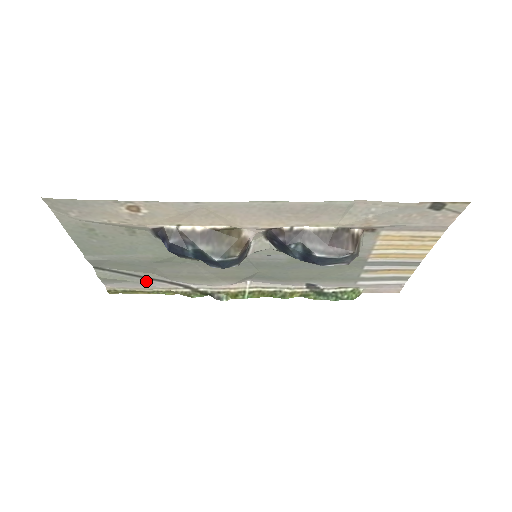
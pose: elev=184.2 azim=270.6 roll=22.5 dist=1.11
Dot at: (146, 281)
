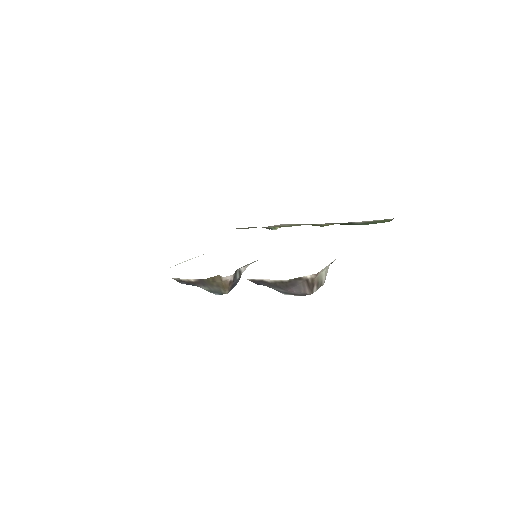
Dot at: occluded
